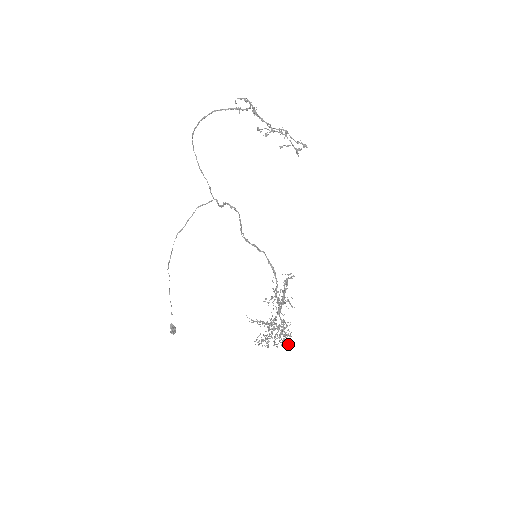
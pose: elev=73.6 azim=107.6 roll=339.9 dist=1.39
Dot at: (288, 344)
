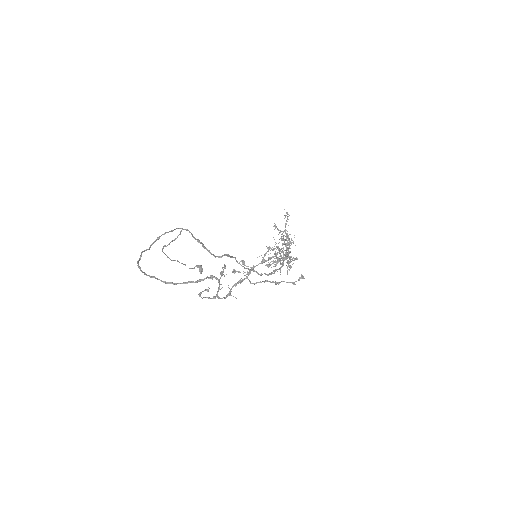
Dot at: (291, 240)
